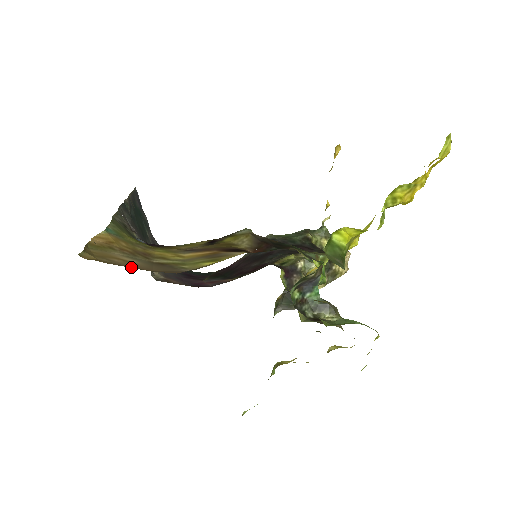
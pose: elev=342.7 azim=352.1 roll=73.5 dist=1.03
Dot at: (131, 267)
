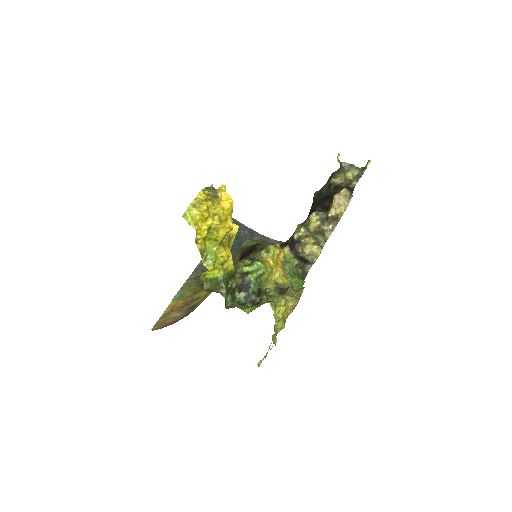
Dot at: (171, 323)
